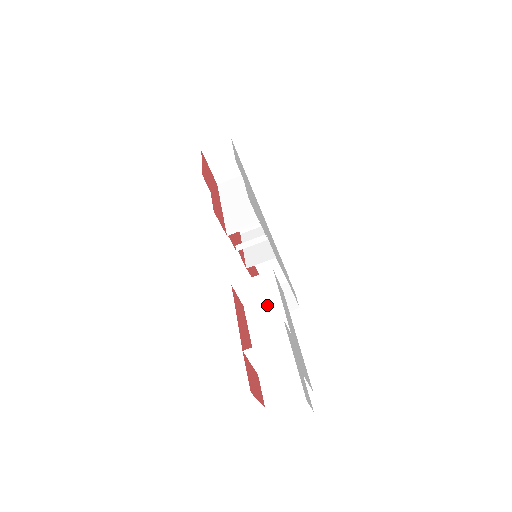
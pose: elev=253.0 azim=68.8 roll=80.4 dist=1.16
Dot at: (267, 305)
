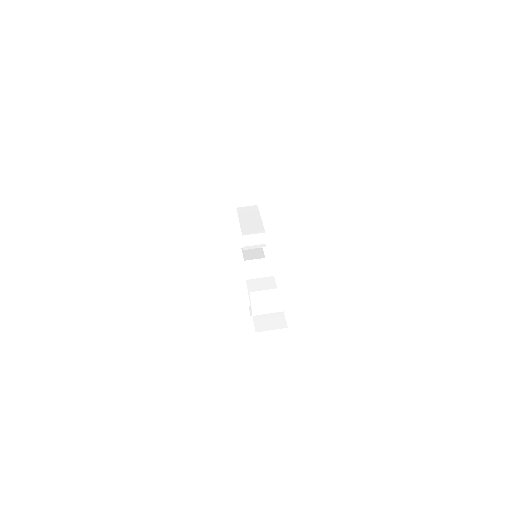
Dot at: (262, 281)
